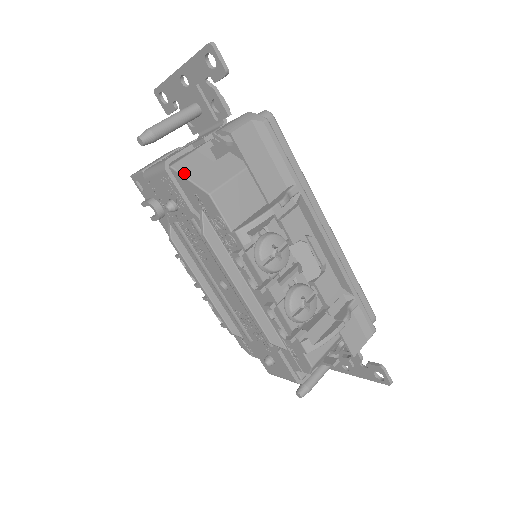
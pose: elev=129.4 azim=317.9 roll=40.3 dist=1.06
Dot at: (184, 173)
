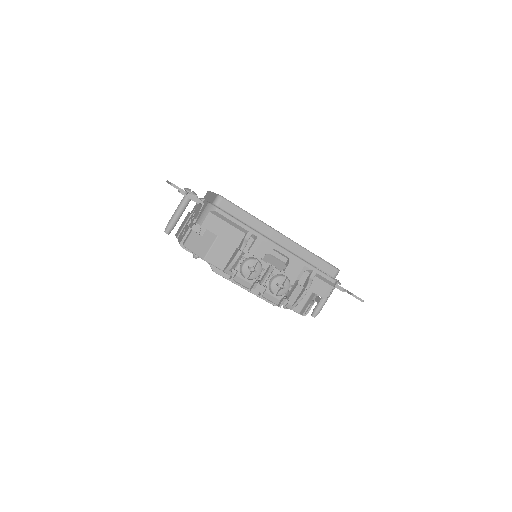
Dot at: (190, 249)
